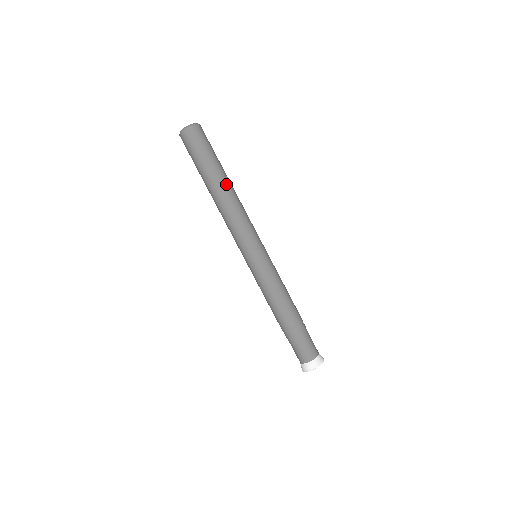
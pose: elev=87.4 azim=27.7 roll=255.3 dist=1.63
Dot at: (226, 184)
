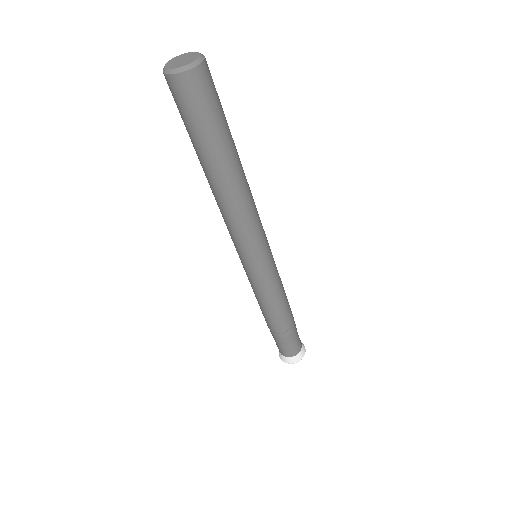
Dot at: (241, 167)
